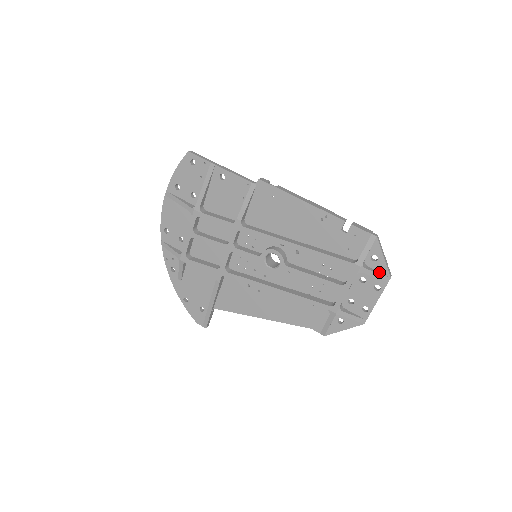
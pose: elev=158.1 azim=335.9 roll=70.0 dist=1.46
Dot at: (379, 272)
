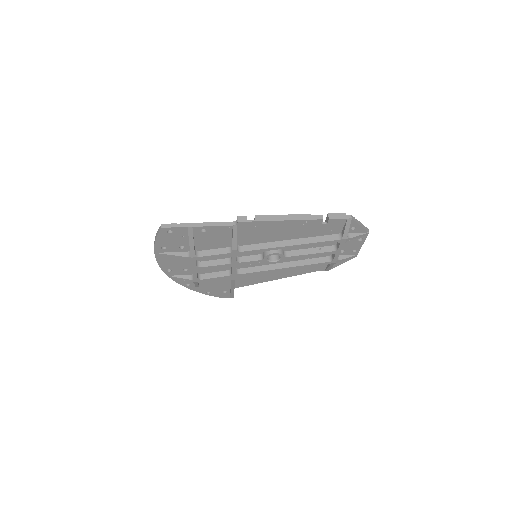
Dot at: (360, 233)
